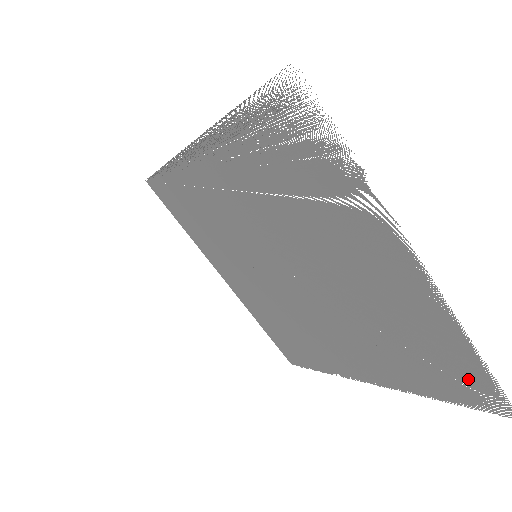
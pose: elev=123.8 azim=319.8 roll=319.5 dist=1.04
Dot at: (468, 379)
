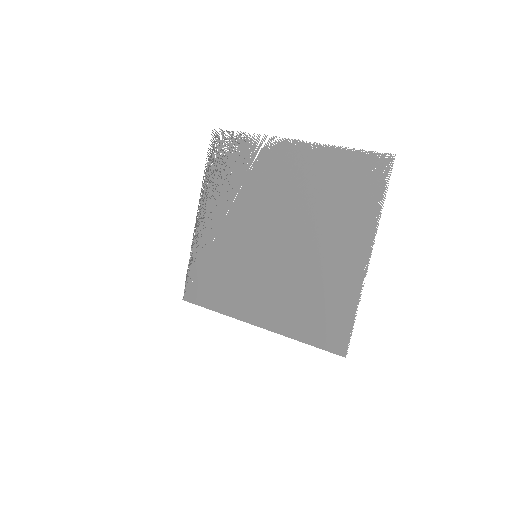
Dot at: (365, 169)
